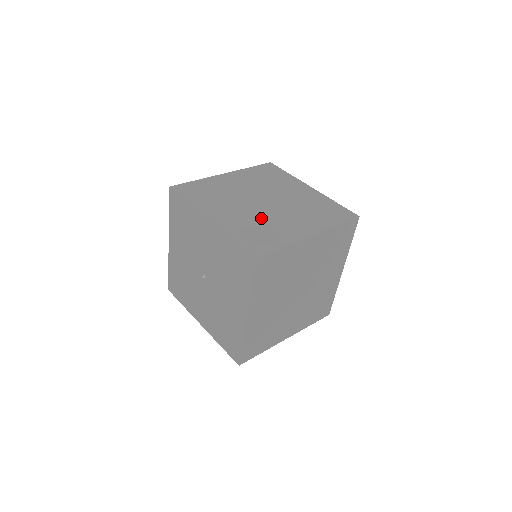
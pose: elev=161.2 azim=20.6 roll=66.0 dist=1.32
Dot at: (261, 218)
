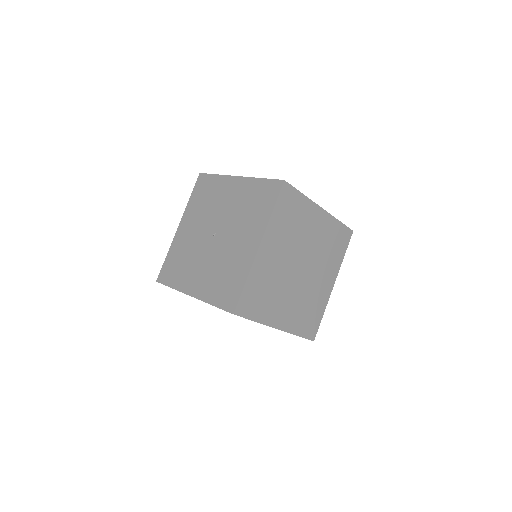
Dot at: occluded
